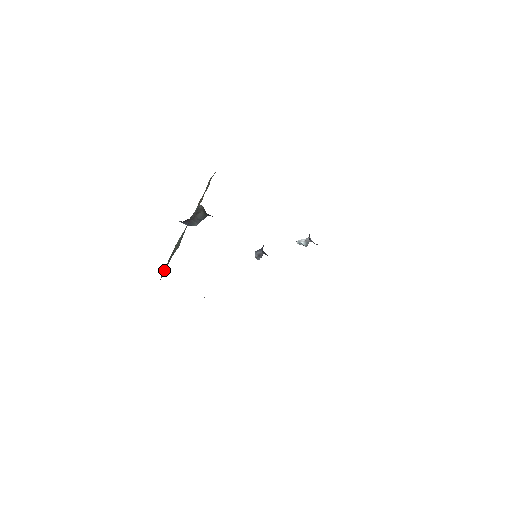
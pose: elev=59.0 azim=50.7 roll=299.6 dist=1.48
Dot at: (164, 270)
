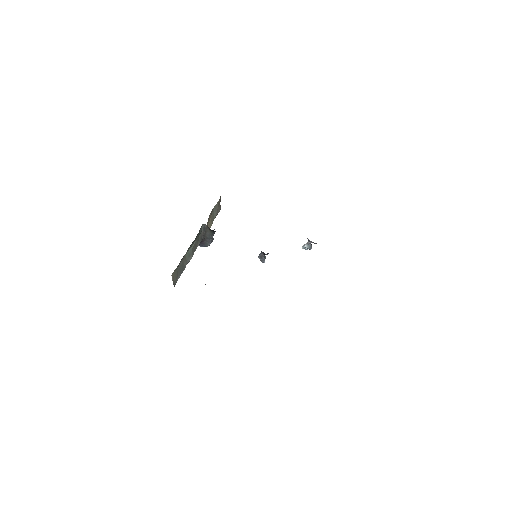
Dot at: (176, 272)
